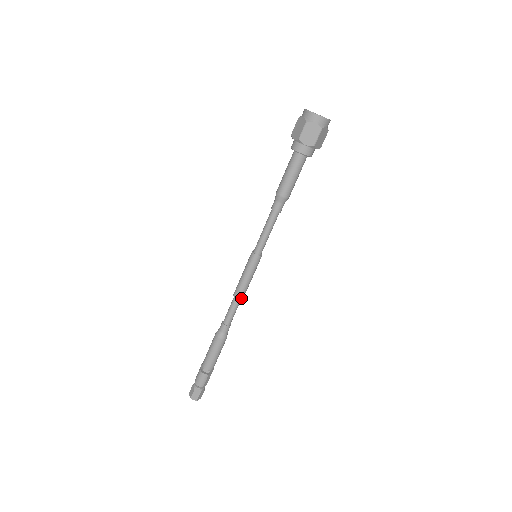
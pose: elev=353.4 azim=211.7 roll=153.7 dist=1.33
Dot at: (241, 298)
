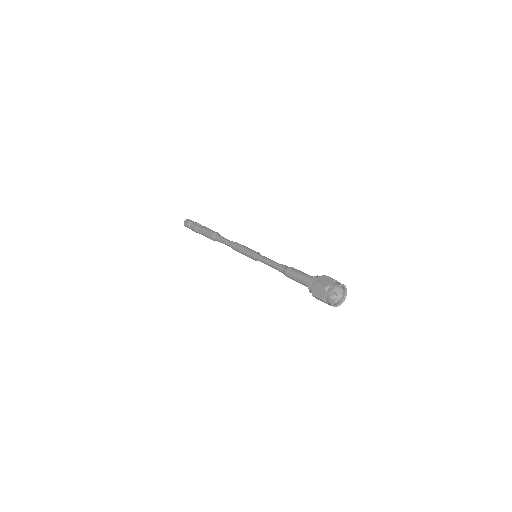
Dot at: occluded
